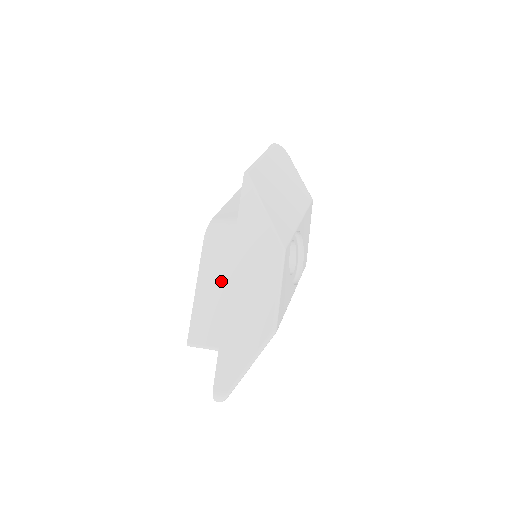
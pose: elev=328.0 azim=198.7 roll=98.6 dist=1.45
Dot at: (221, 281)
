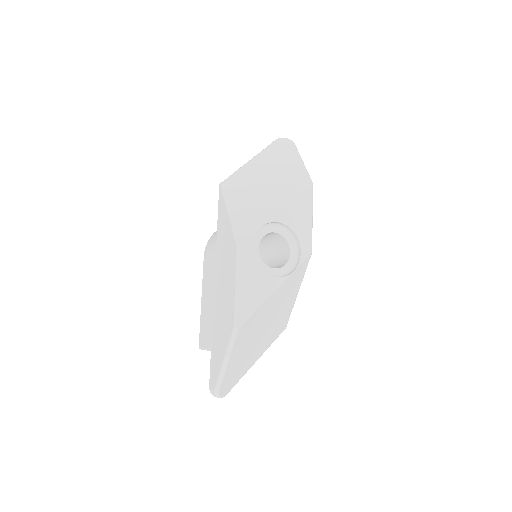
Dot at: (211, 288)
